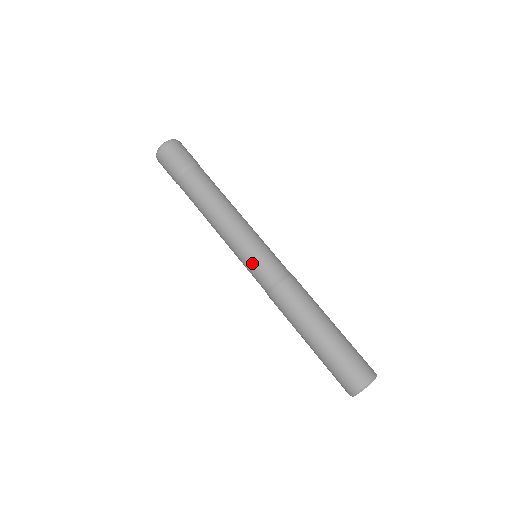
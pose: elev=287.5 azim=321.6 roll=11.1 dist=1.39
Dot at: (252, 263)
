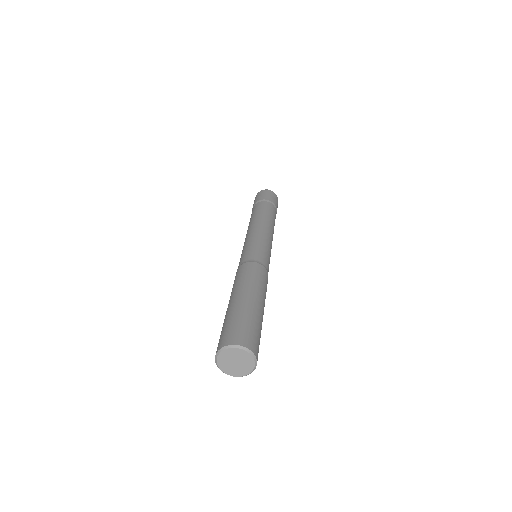
Dot at: occluded
